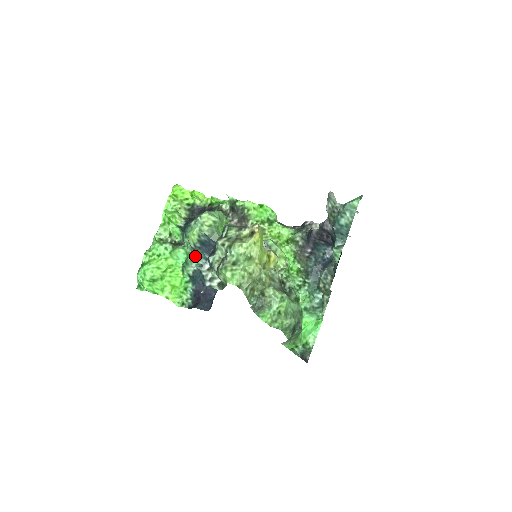
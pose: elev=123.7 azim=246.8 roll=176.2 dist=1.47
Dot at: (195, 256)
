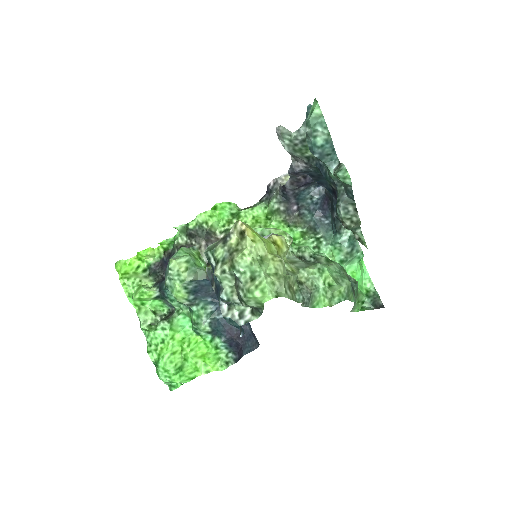
Dot at: (198, 310)
